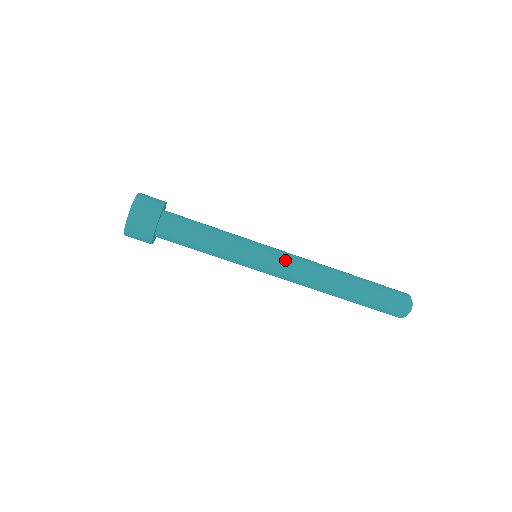
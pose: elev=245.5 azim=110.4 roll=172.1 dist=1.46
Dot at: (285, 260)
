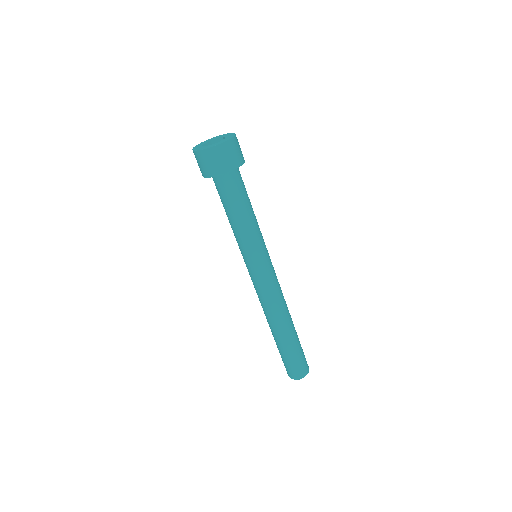
Dot at: occluded
